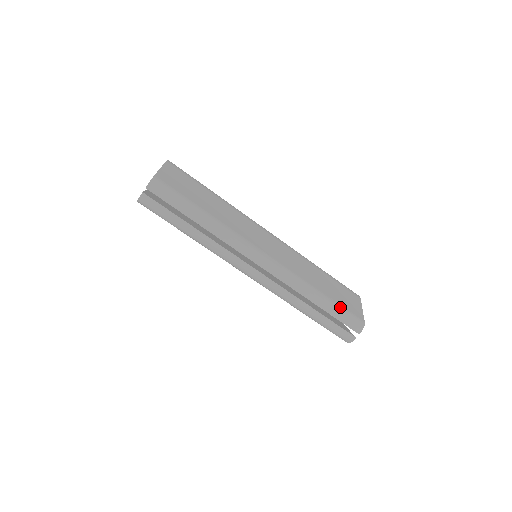
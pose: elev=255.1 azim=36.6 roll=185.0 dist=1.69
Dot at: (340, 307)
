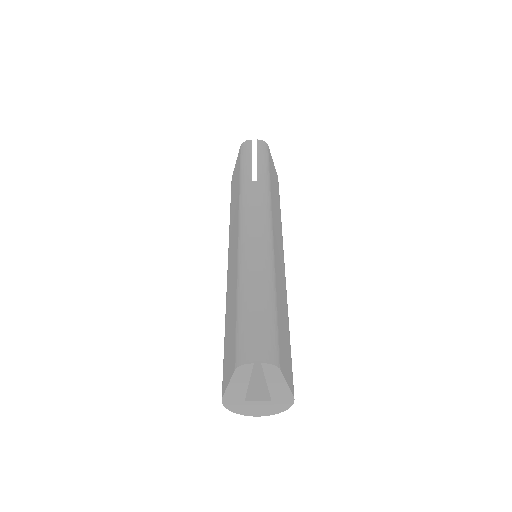
Dot at: (276, 323)
